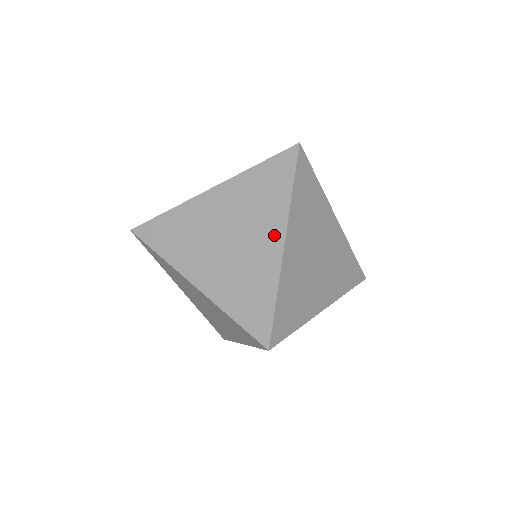
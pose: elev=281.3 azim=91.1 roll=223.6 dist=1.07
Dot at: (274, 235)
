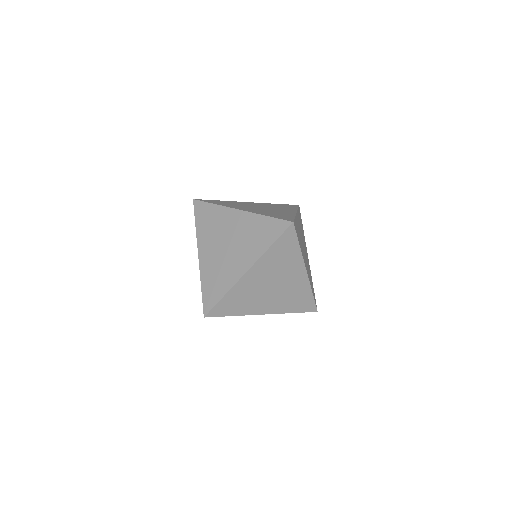
Dot at: (245, 263)
